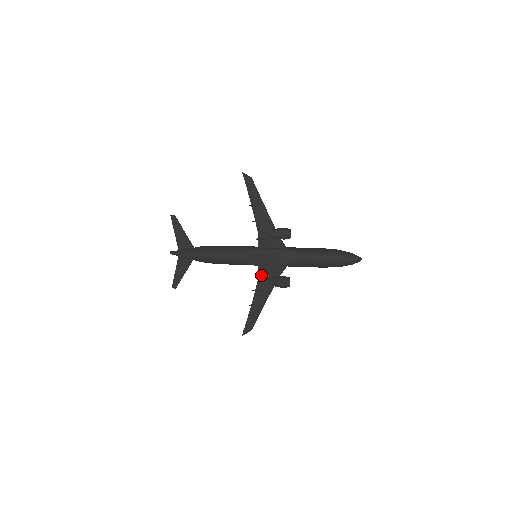
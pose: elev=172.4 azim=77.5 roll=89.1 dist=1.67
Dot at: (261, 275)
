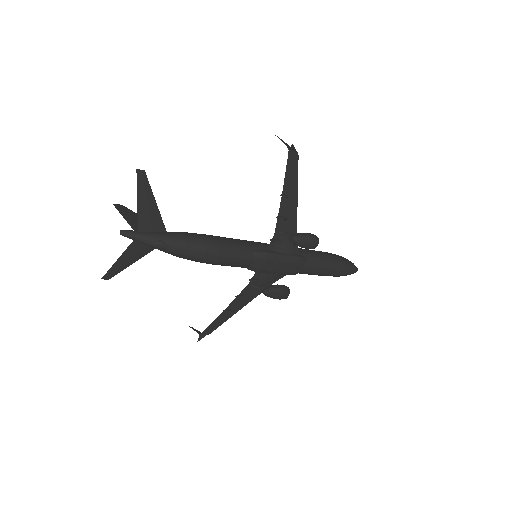
Dot at: (255, 280)
